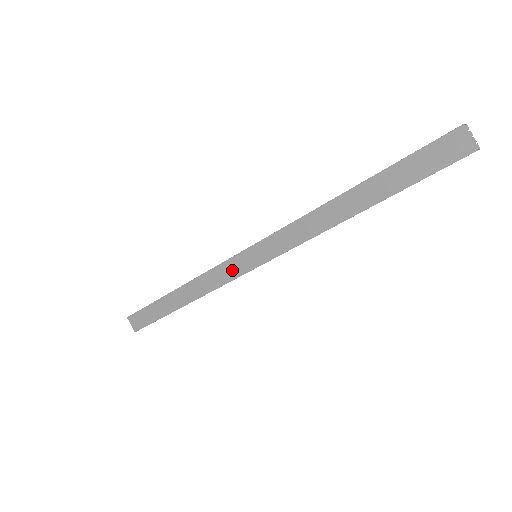
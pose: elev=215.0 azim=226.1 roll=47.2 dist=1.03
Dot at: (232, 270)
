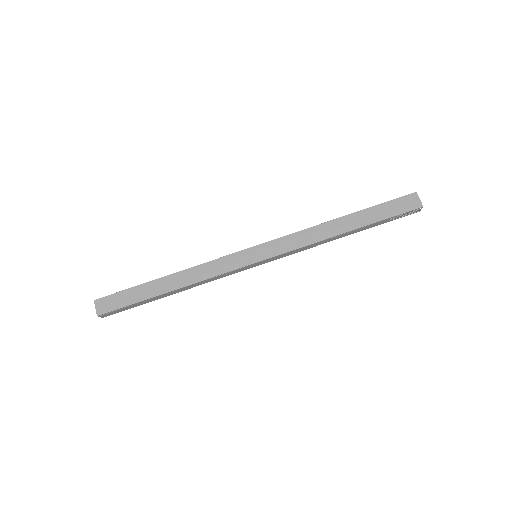
Dot at: (234, 262)
